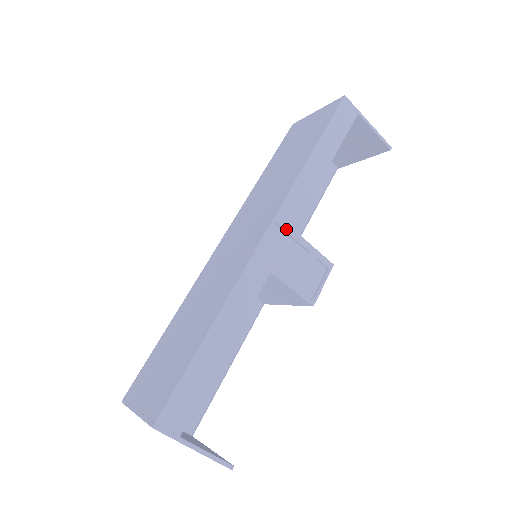
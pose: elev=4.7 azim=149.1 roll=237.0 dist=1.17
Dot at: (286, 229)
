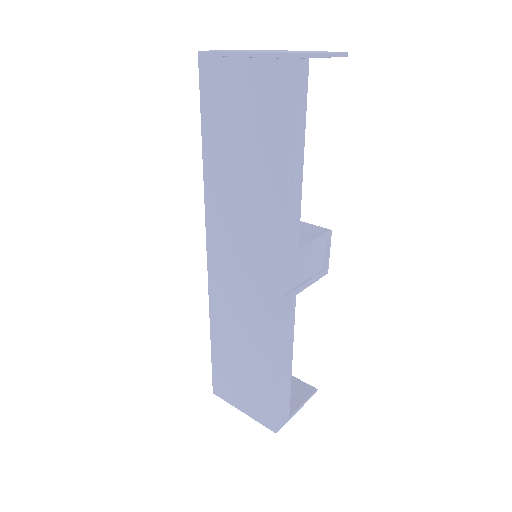
Dot at: (293, 256)
